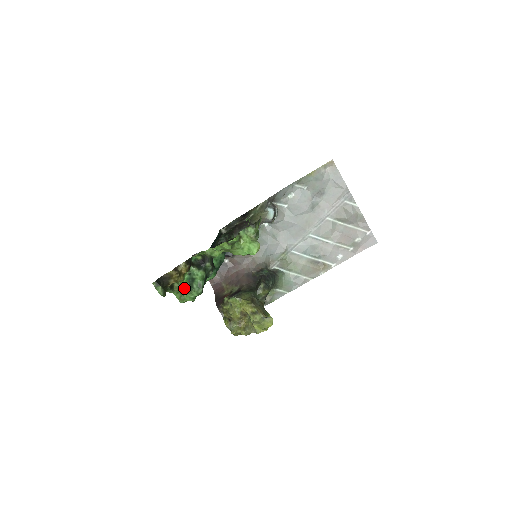
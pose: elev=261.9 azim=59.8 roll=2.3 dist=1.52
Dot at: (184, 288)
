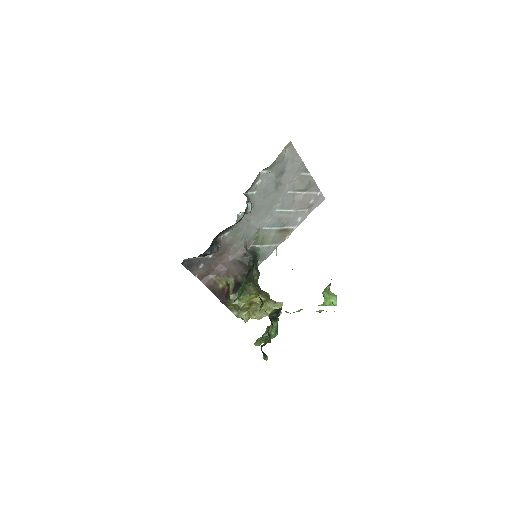
Dot at: (266, 339)
